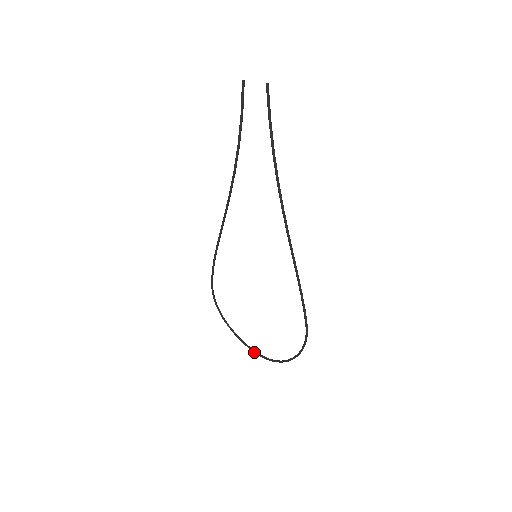
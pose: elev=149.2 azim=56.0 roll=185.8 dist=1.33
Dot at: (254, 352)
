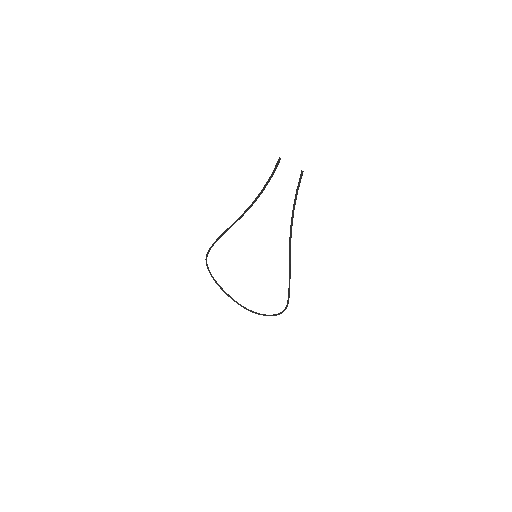
Dot at: (236, 302)
